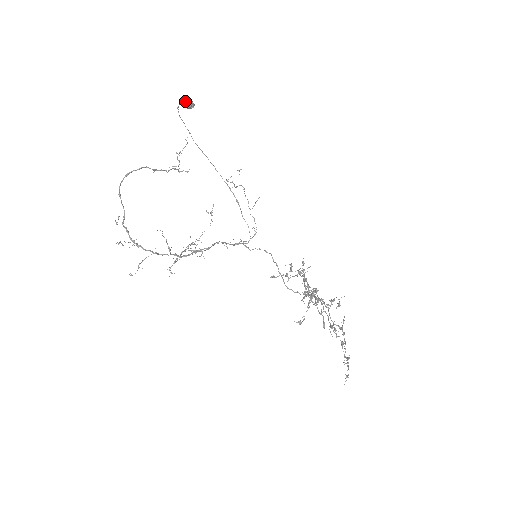
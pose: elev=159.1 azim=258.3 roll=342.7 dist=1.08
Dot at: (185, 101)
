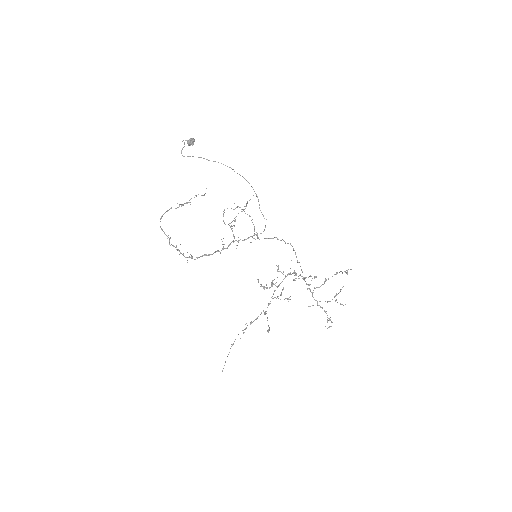
Dot at: (186, 140)
